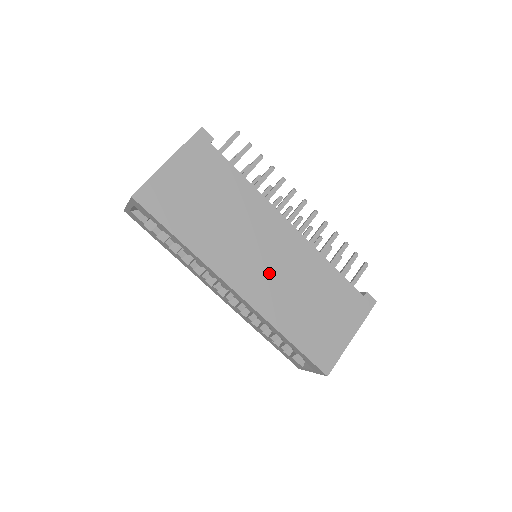
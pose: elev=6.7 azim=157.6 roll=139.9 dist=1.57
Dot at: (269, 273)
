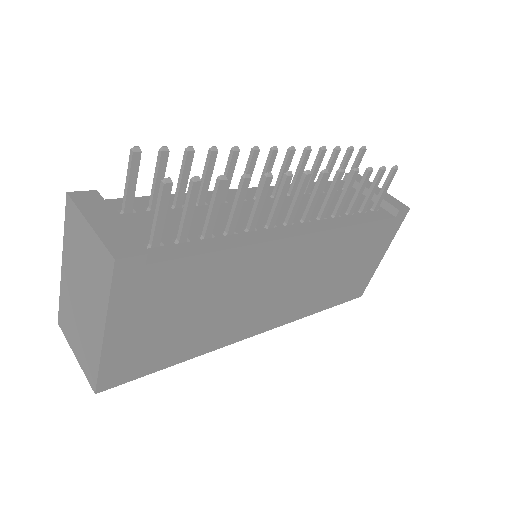
Dot at: (289, 293)
